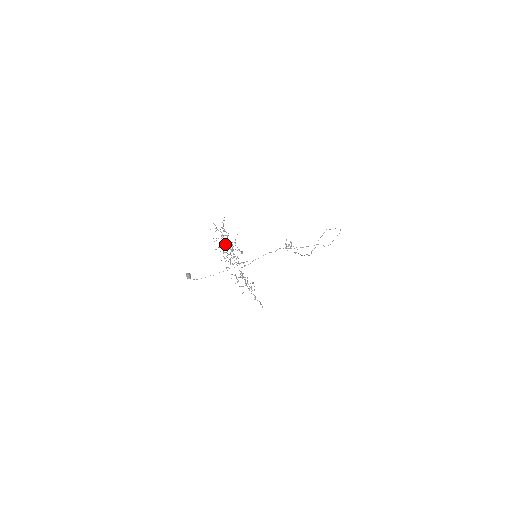
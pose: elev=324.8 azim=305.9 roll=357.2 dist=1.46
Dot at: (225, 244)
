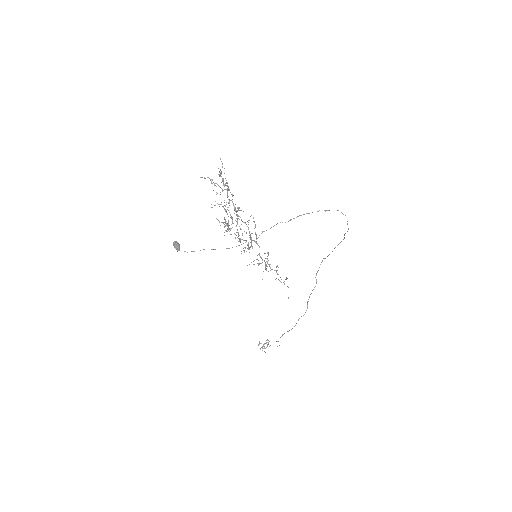
Dot at: (223, 206)
